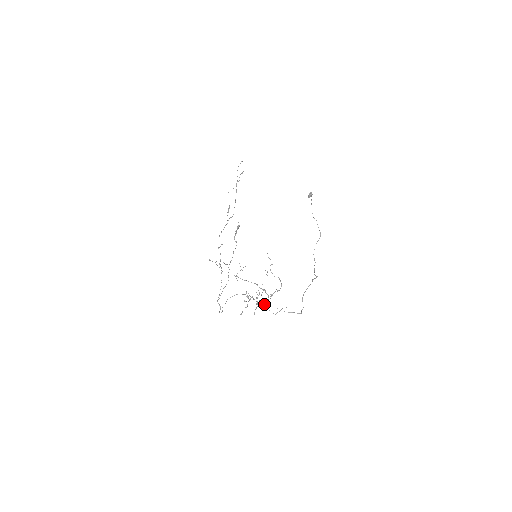
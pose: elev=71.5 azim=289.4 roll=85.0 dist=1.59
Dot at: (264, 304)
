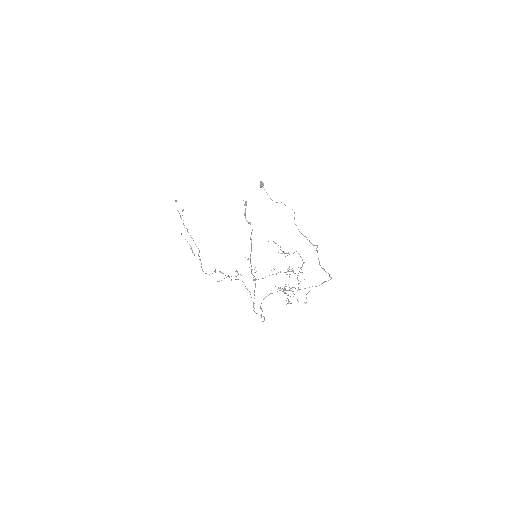
Dot at: occluded
